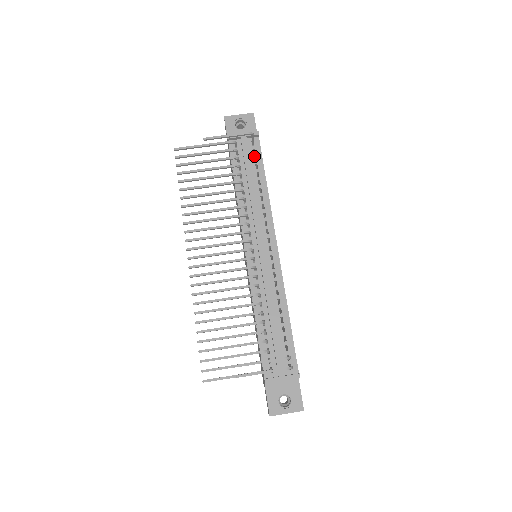
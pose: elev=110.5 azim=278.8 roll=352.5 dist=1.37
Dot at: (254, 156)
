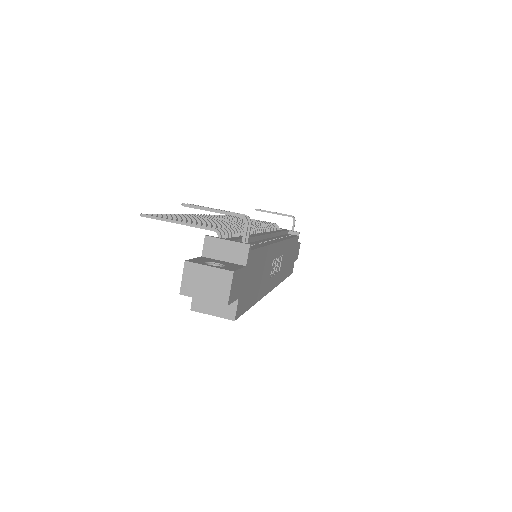
Dot at: (289, 235)
